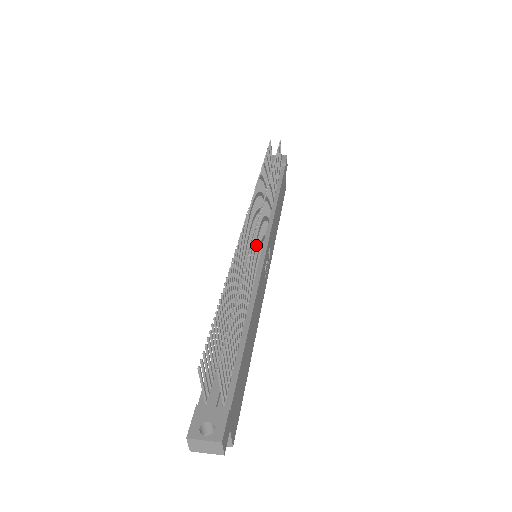
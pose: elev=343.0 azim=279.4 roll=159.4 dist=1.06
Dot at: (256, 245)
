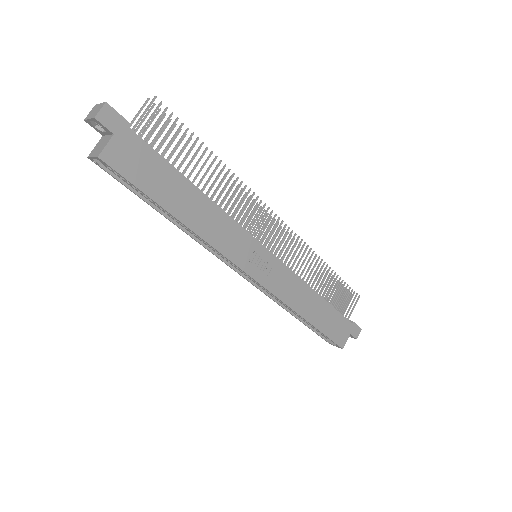
Dot at: (259, 213)
